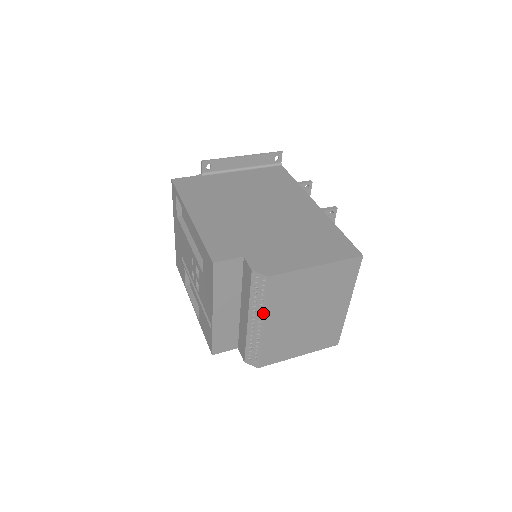
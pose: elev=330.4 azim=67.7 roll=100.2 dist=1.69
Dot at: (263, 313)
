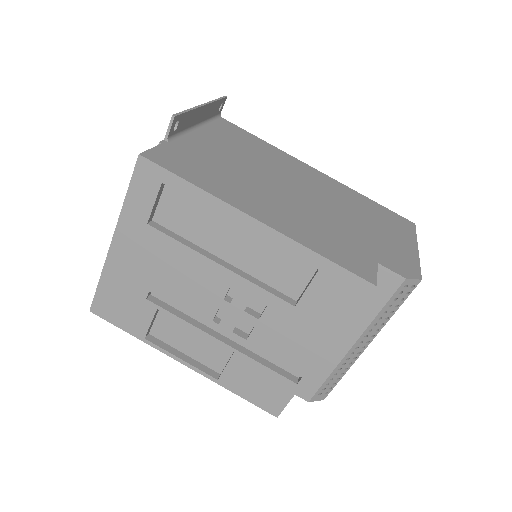
Dot at: occluded
